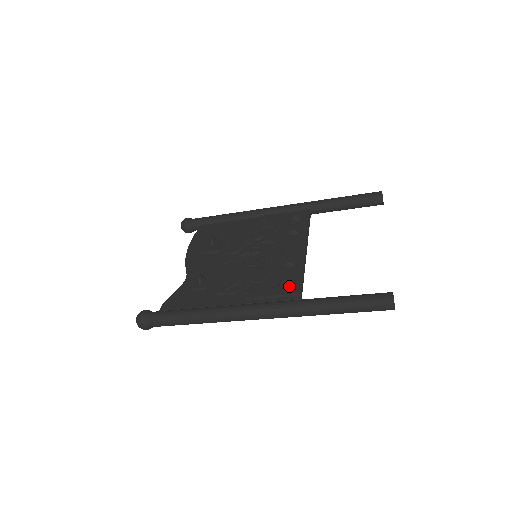
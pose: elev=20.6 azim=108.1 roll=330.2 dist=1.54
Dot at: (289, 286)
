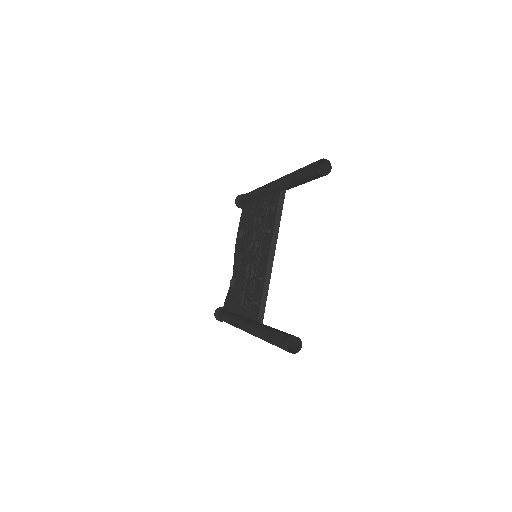
Dot at: (256, 307)
